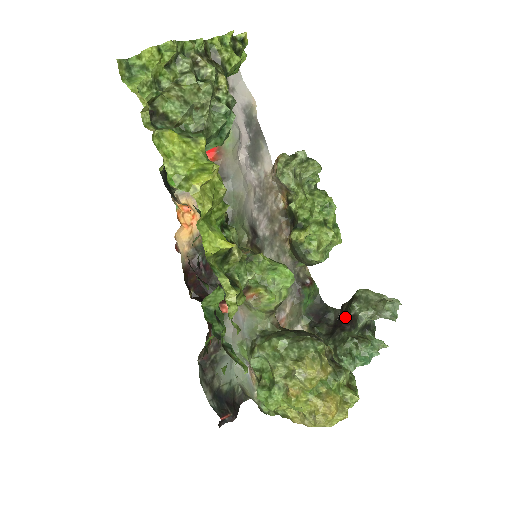
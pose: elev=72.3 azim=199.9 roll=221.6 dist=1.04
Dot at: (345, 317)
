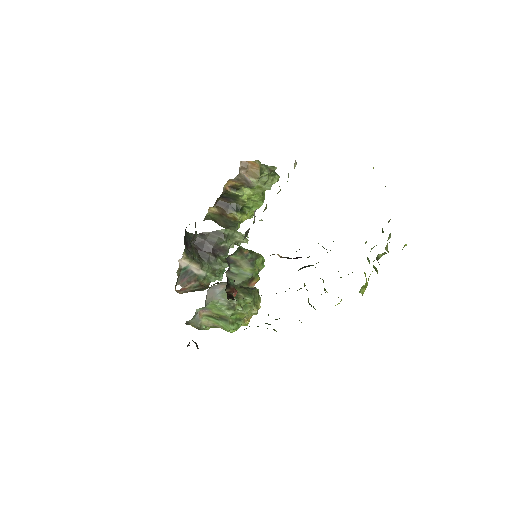
Dot at: (214, 246)
